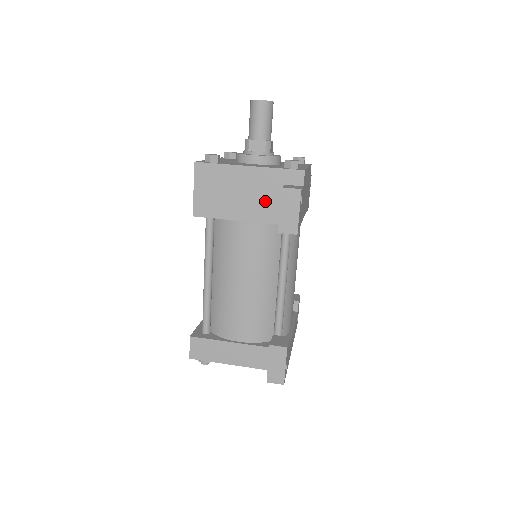
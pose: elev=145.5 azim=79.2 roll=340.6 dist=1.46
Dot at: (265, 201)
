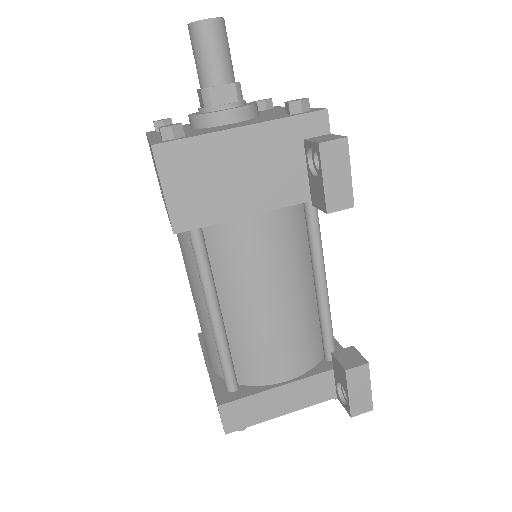
Dot at: (280, 173)
